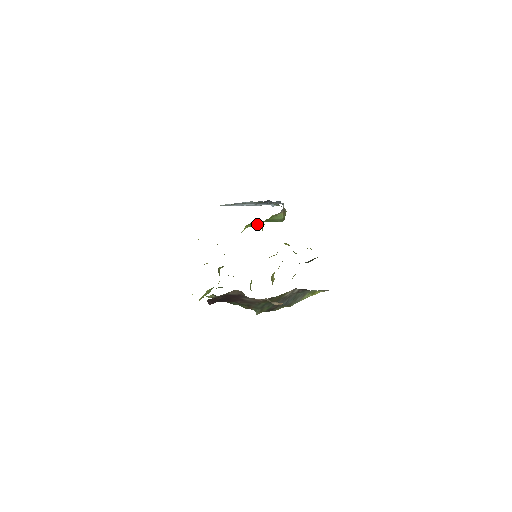
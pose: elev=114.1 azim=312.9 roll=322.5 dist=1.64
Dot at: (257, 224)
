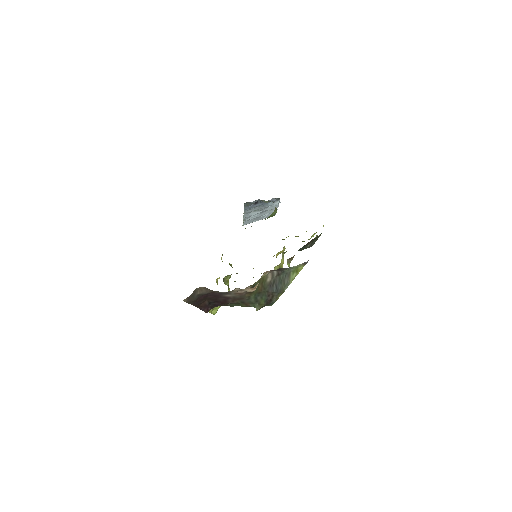
Dot at: occluded
